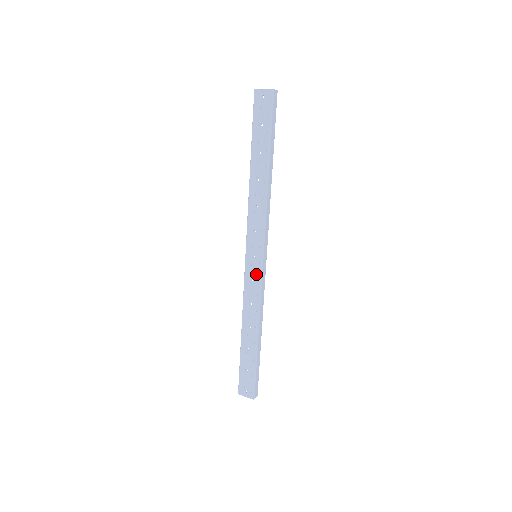
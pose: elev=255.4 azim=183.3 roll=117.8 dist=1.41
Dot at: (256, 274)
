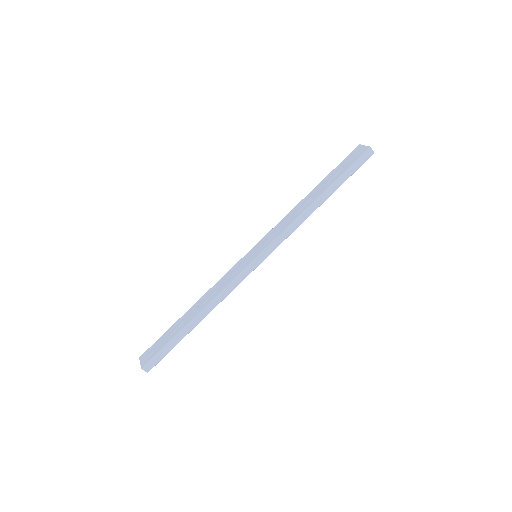
Dot at: (242, 266)
